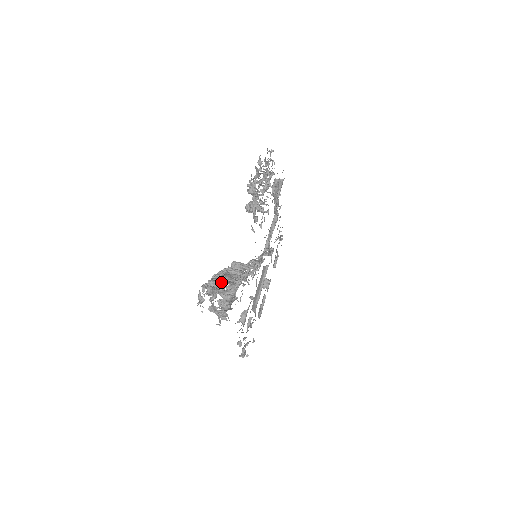
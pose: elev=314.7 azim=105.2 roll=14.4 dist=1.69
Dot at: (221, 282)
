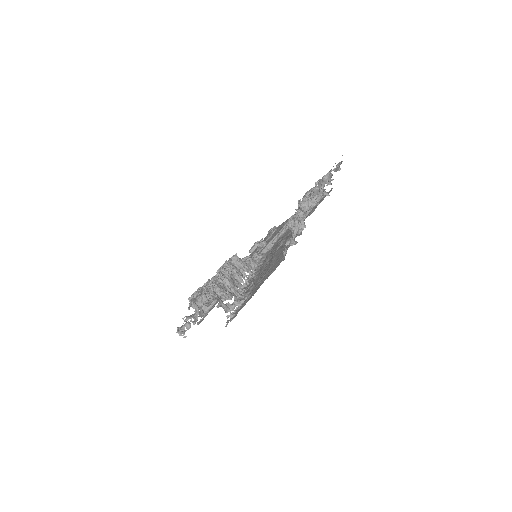
Dot at: (227, 293)
